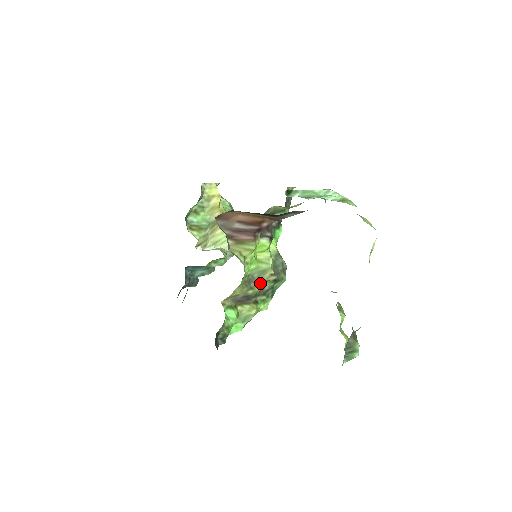
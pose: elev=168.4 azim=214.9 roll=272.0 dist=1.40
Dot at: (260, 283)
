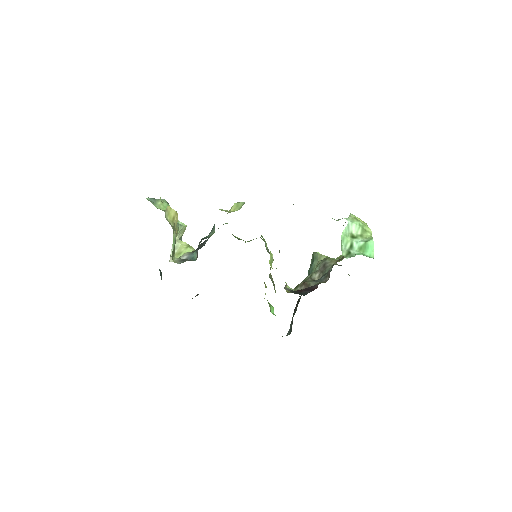
Dot at: (270, 273)
